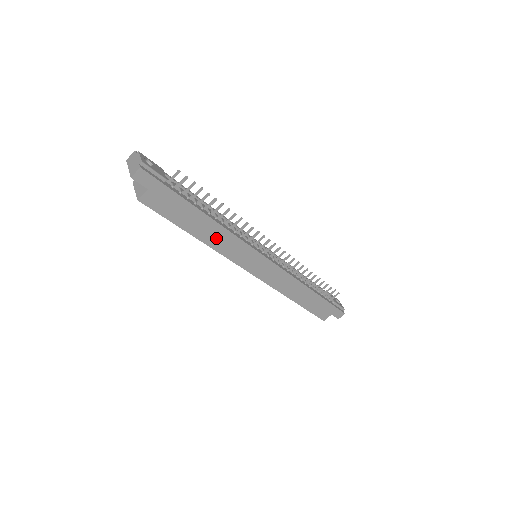
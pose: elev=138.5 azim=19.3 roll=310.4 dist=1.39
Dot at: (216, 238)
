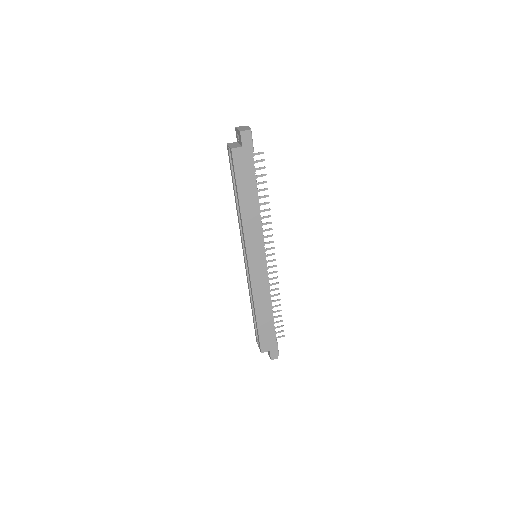
Dot at: (250, 215)
